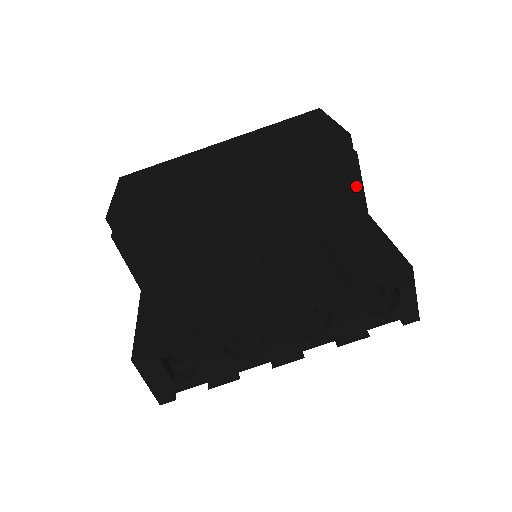
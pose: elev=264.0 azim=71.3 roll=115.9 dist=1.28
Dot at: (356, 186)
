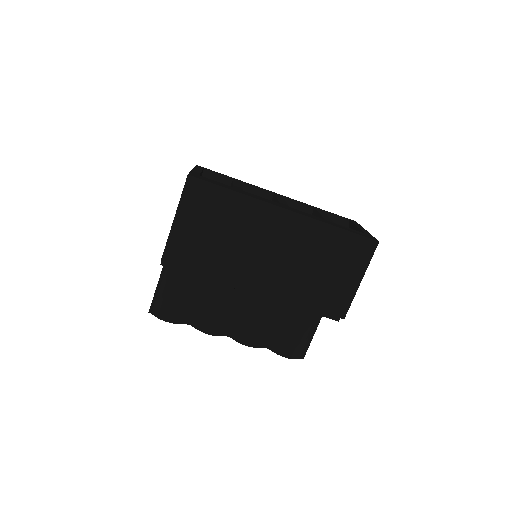
Dot at: occluded
